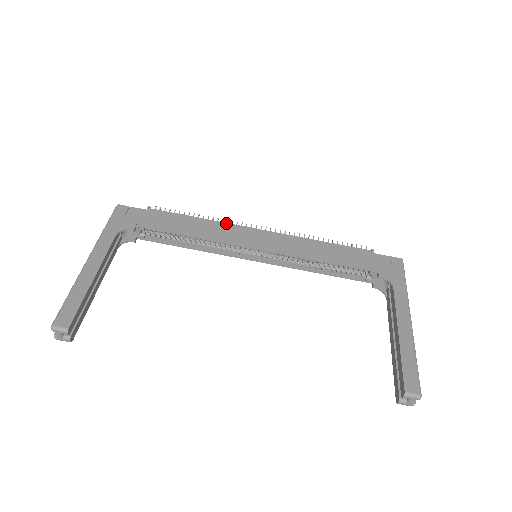
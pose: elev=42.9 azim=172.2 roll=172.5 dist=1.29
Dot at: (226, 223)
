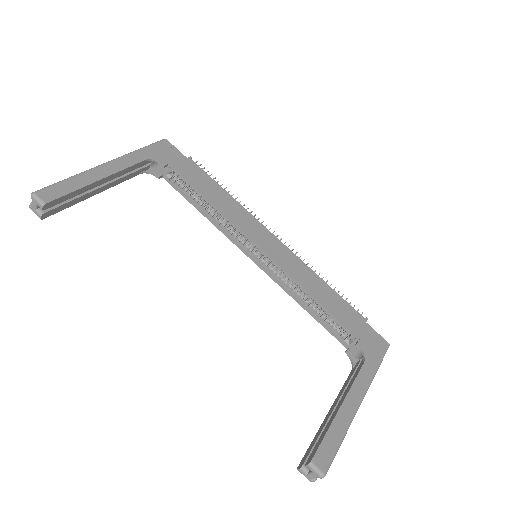
Dot at: (248, 212)
